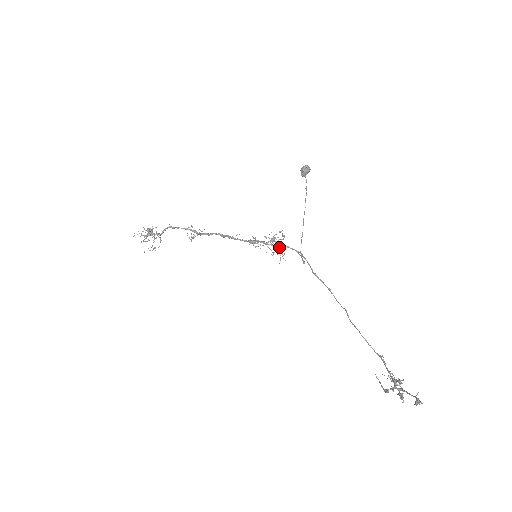
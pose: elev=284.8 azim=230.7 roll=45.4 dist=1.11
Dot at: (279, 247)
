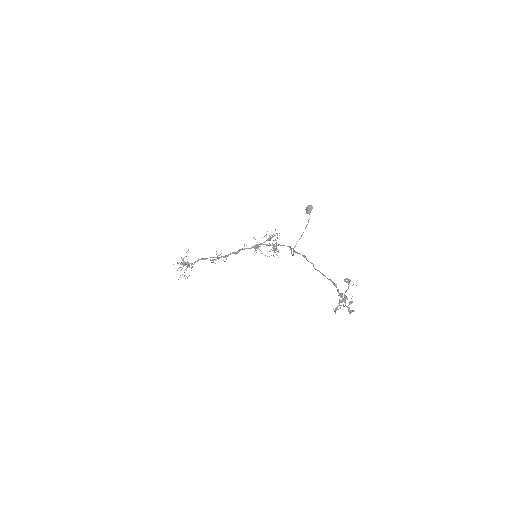
Dot at: (274, 246)
